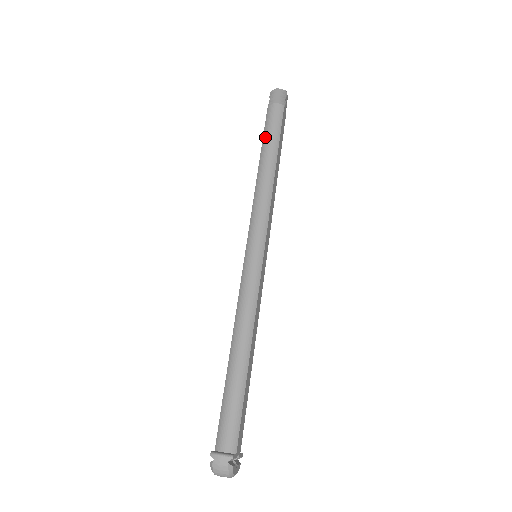
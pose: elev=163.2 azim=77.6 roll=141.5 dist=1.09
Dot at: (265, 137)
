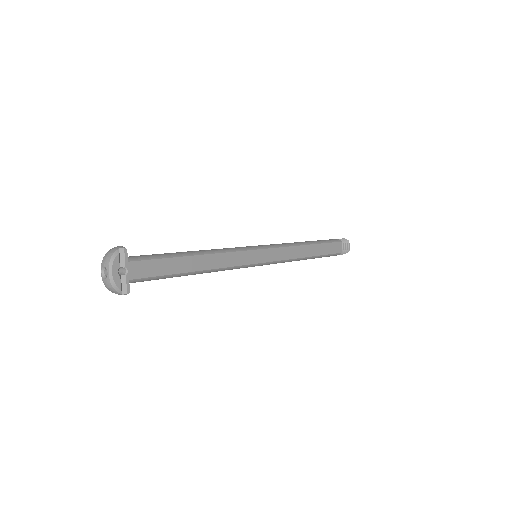
Dot at: occluded
